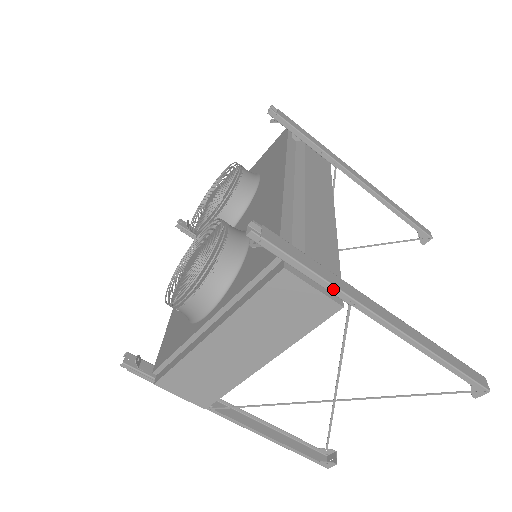
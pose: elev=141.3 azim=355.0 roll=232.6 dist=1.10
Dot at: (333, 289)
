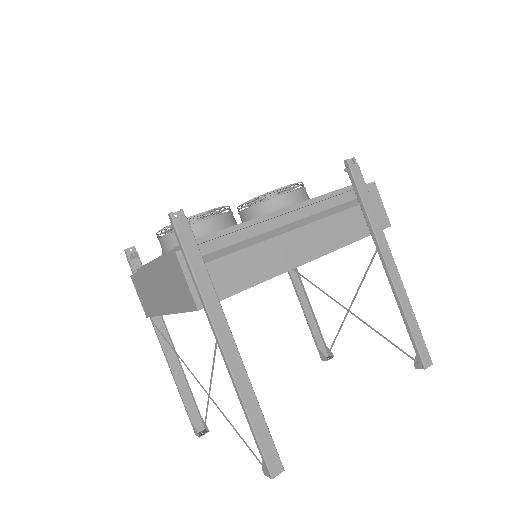
Dot at: (199, 293)
